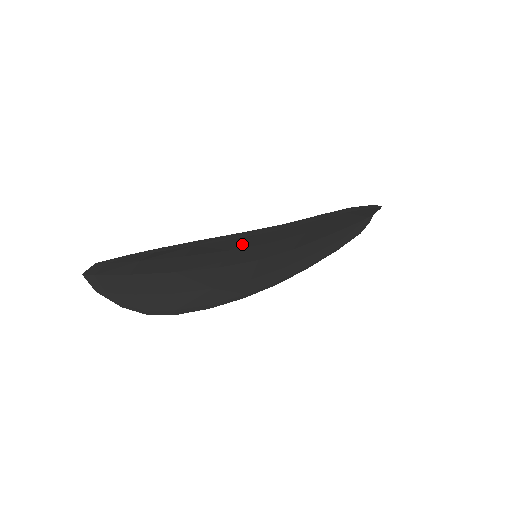
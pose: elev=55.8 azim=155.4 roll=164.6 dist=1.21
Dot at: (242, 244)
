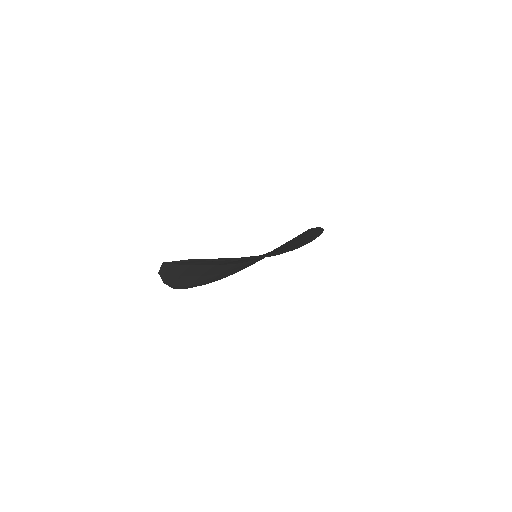
Dot at: occluded
